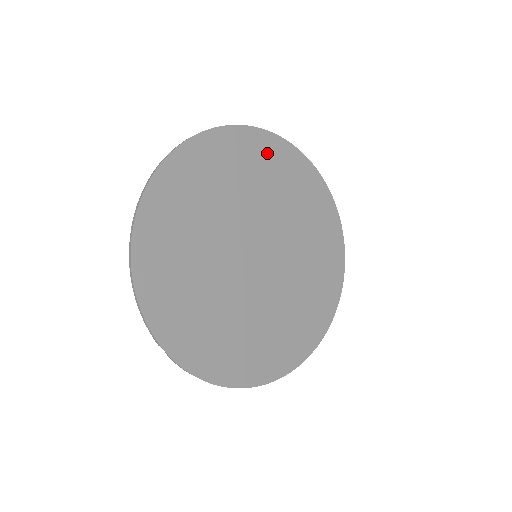
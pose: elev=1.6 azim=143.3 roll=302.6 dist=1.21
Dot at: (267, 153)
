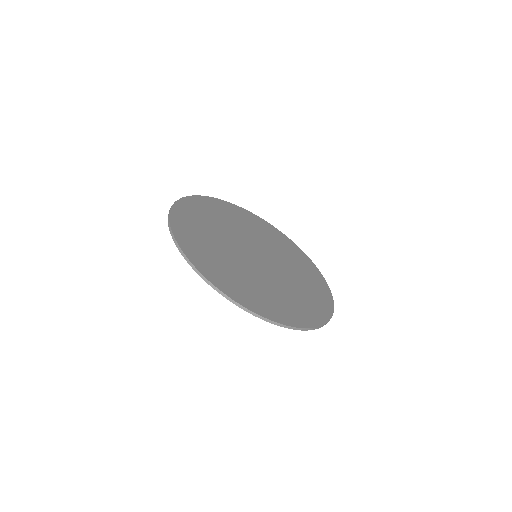
Dot at: (310, 269)
